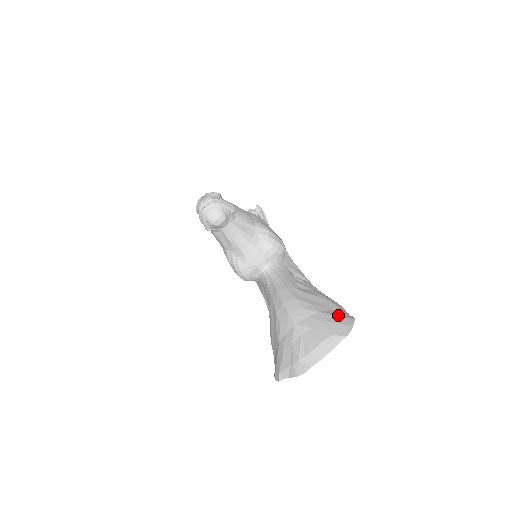
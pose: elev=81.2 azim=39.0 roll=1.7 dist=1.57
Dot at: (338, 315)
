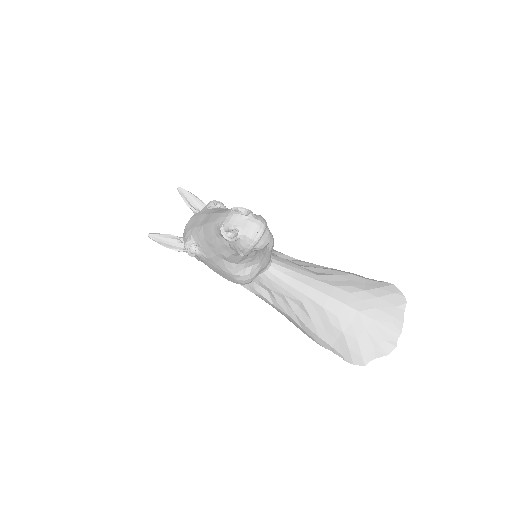
Dot at: (379, 286)
